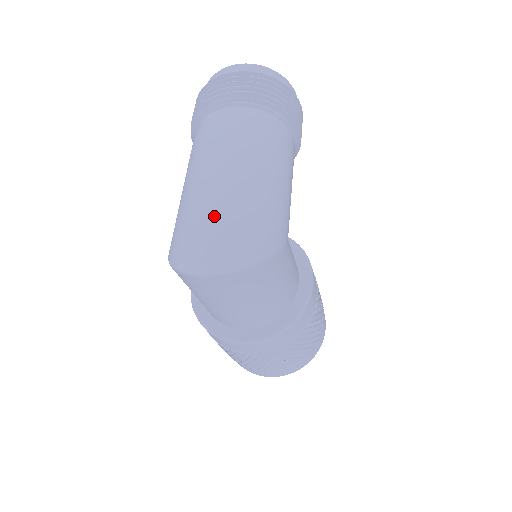
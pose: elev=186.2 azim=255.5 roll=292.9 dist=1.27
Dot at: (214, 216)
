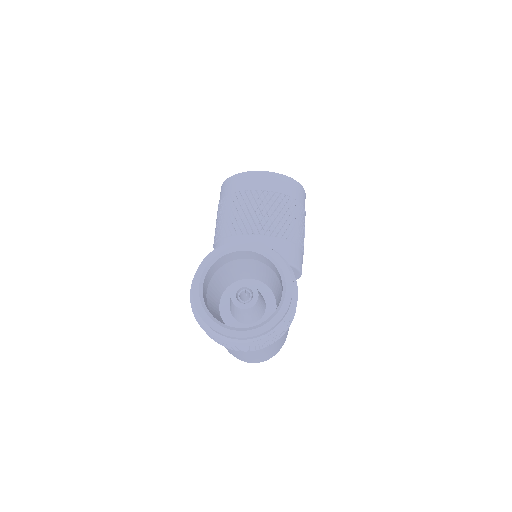
Dot at: occluded
